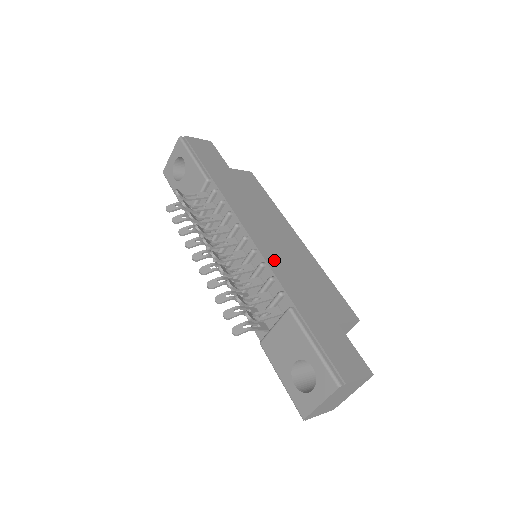
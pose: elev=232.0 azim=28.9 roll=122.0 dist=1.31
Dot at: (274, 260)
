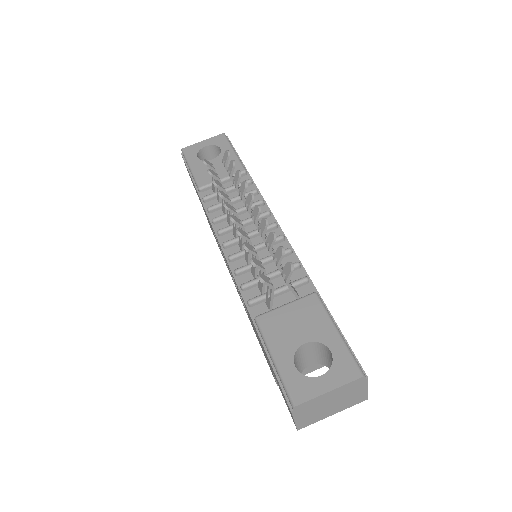
Dot at: occluded
